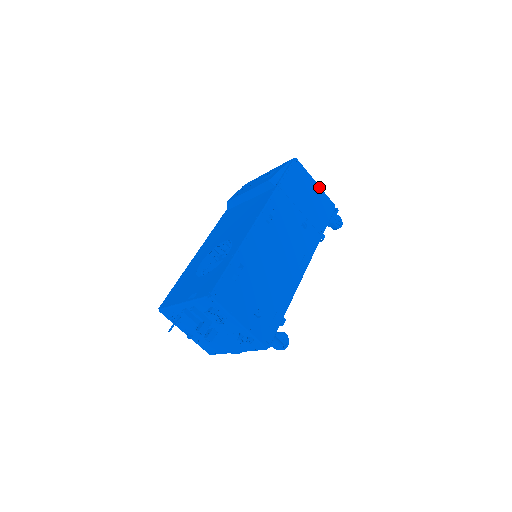
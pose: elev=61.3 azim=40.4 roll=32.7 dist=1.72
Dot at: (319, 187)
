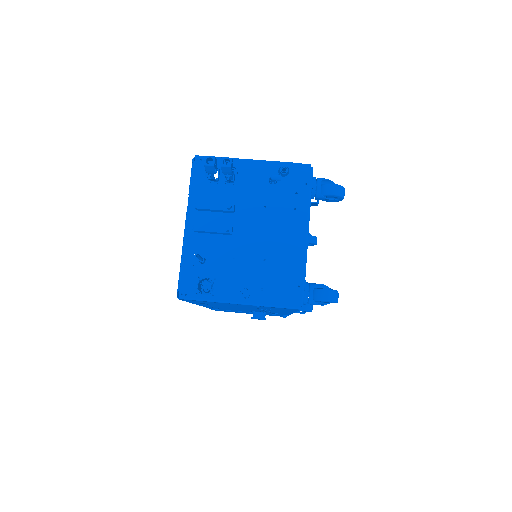
Dot at: occluded
